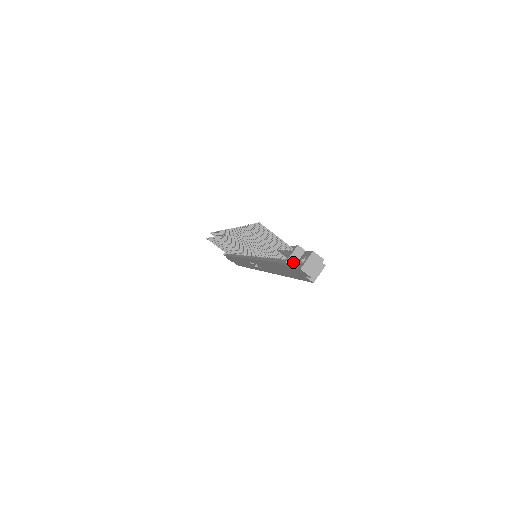
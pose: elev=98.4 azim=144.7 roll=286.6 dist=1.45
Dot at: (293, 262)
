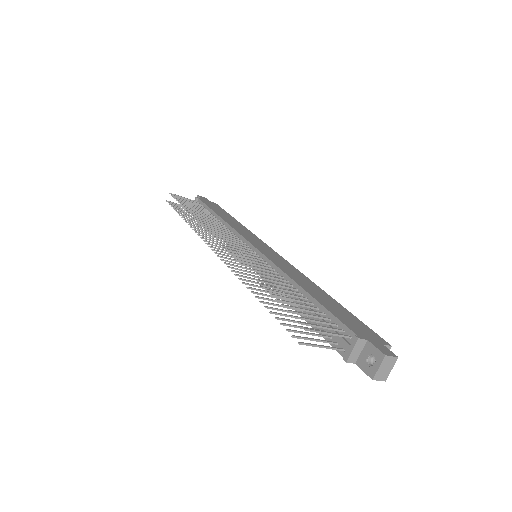
Dot at: (354, 358)
